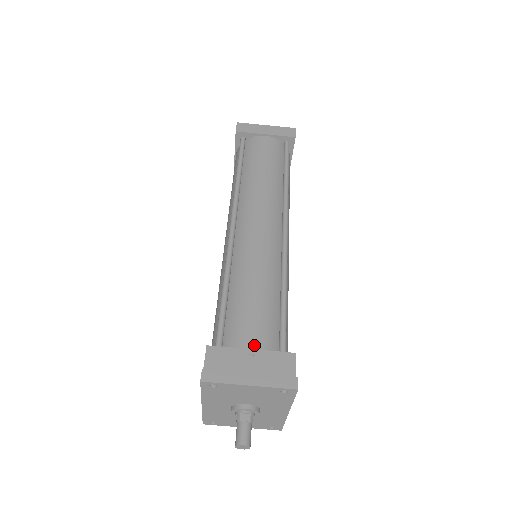
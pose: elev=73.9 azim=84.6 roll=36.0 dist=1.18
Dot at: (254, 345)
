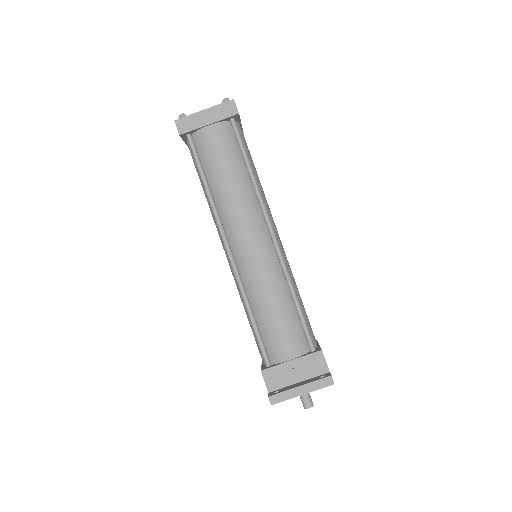
Dot at: (292, 355)
